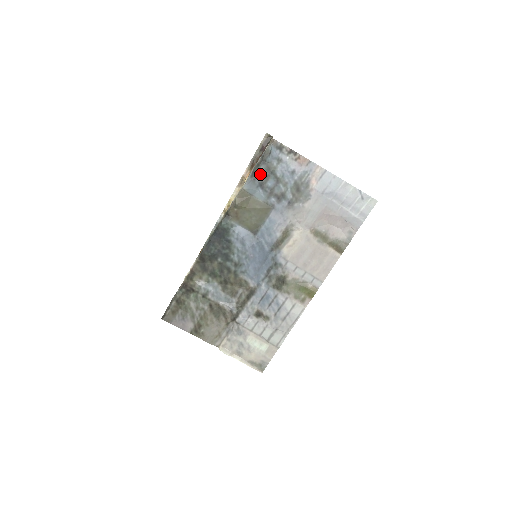
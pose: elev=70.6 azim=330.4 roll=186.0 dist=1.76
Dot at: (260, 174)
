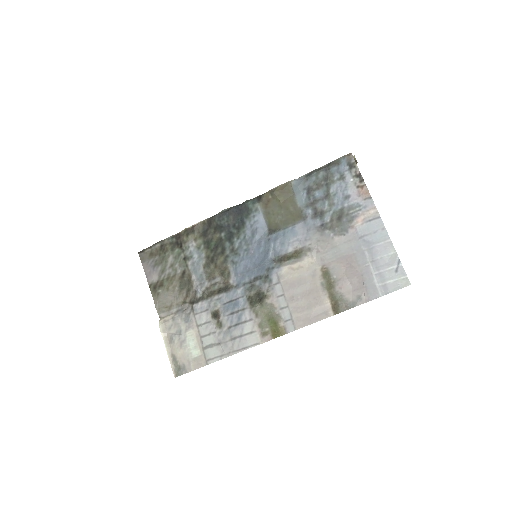
Dot at: (315, 178)
